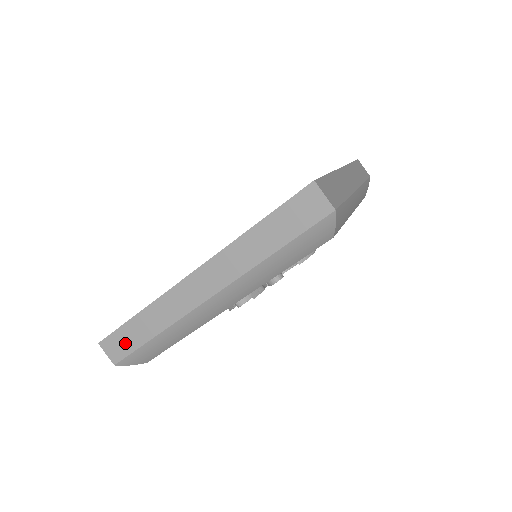
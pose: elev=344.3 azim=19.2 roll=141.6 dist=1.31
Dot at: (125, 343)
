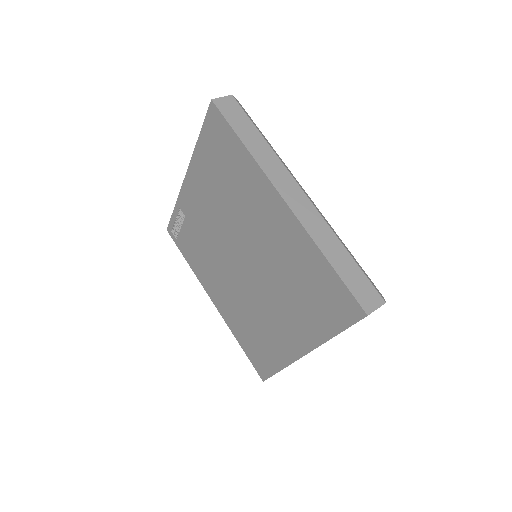
Dot at: occluded
